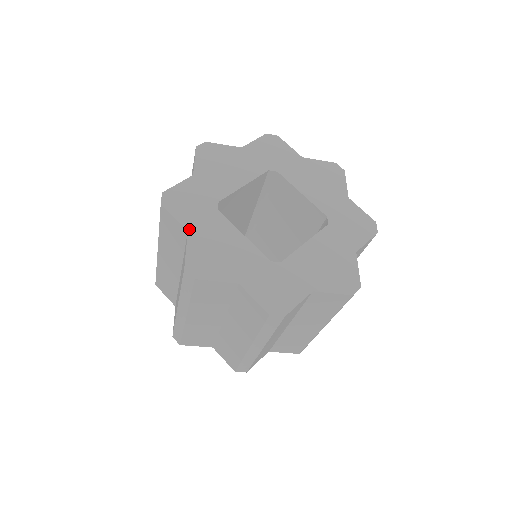
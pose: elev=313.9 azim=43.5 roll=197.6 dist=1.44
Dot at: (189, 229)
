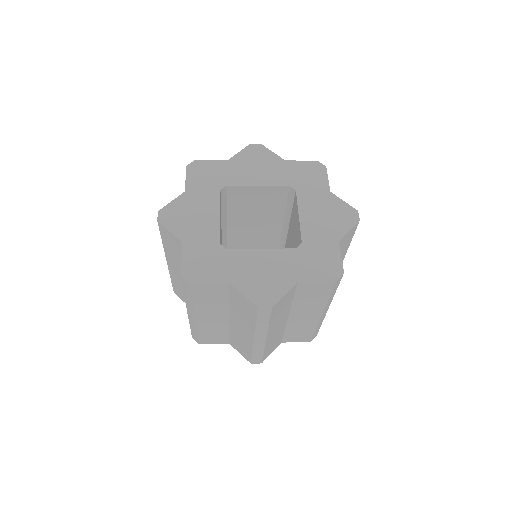
Dot at: (187, 190)
